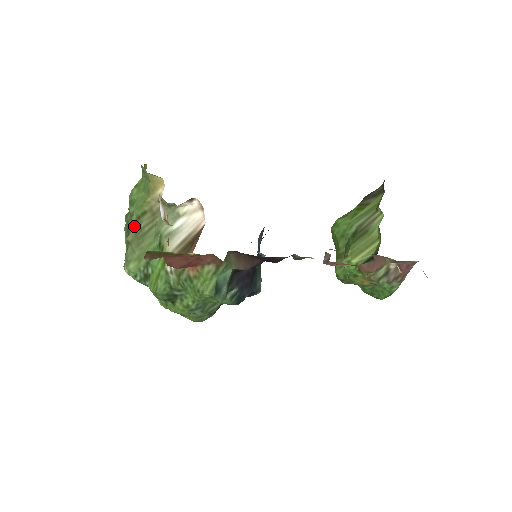
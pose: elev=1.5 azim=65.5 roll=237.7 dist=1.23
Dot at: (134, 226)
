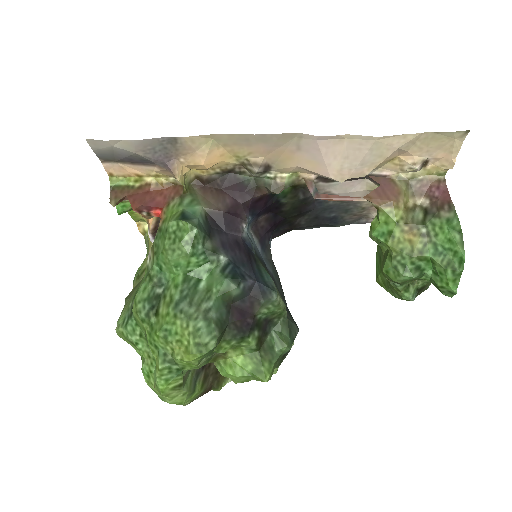
Dot at: (133, 287)
